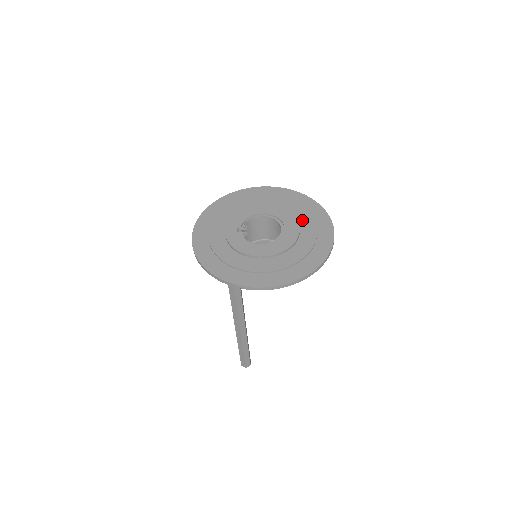
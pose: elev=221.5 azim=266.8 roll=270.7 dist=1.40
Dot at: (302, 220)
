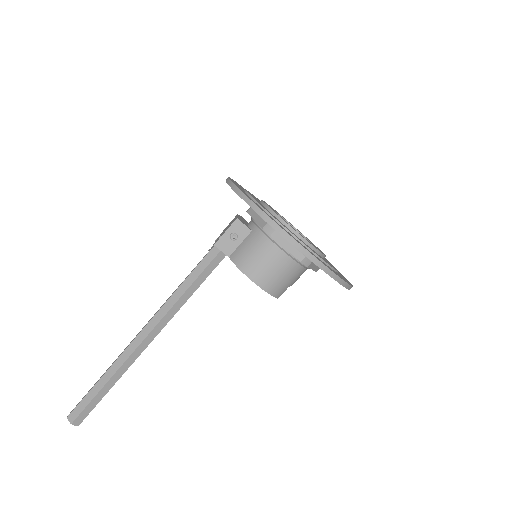
Dot at: occluded
